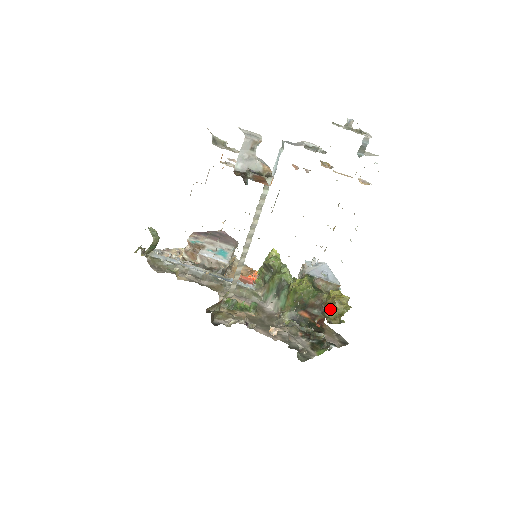
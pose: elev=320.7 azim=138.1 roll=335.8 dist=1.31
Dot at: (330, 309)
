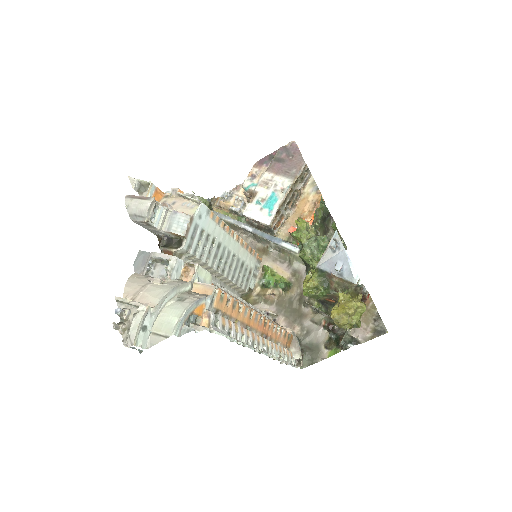
Dot at: occluded
